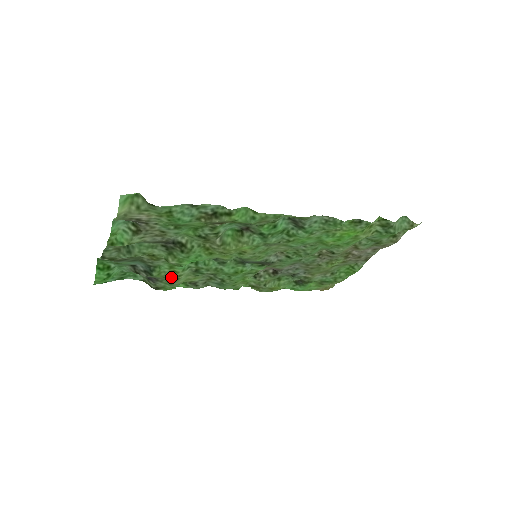
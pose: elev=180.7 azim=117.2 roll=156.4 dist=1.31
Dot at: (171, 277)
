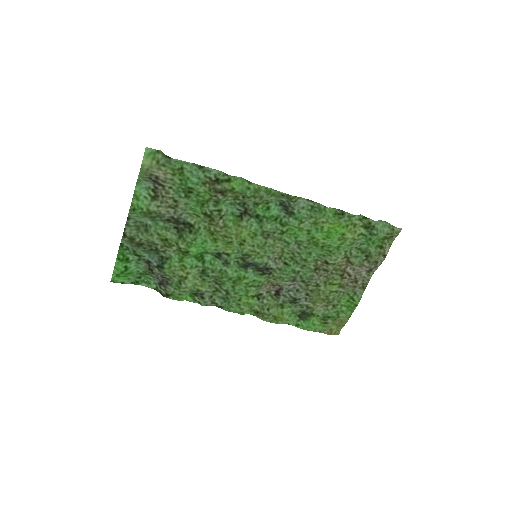
Dot at: (180, 273)
